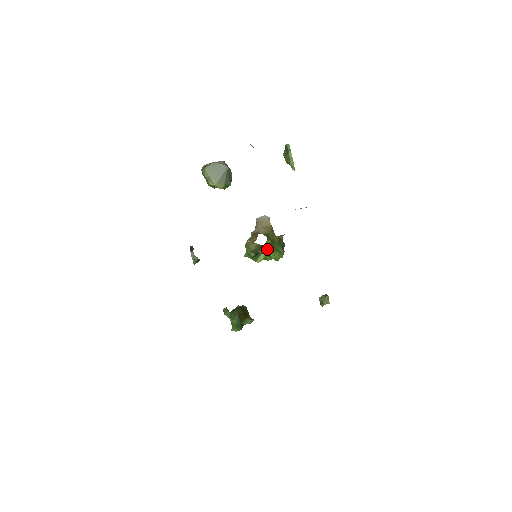
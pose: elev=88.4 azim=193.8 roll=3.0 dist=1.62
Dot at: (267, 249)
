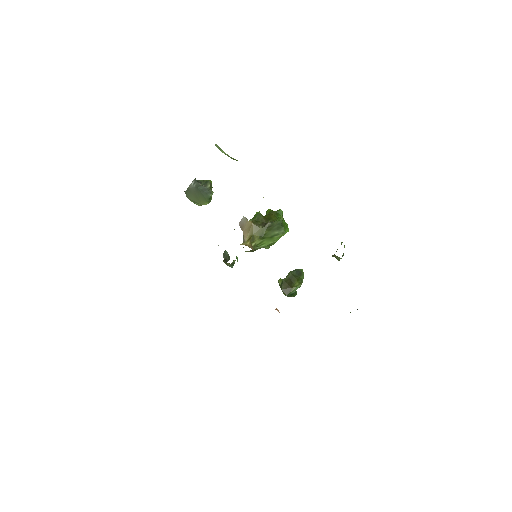
Dot at: (261, 244)
